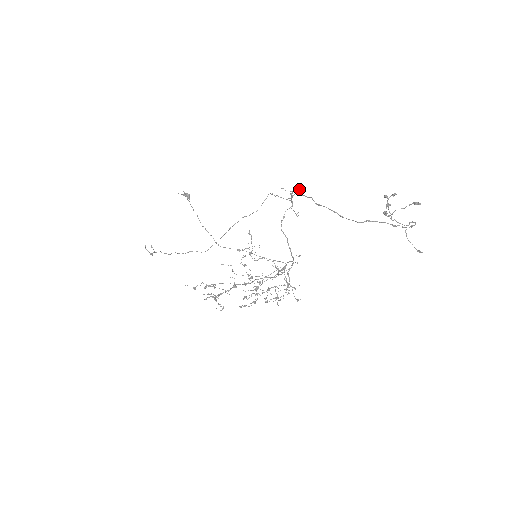
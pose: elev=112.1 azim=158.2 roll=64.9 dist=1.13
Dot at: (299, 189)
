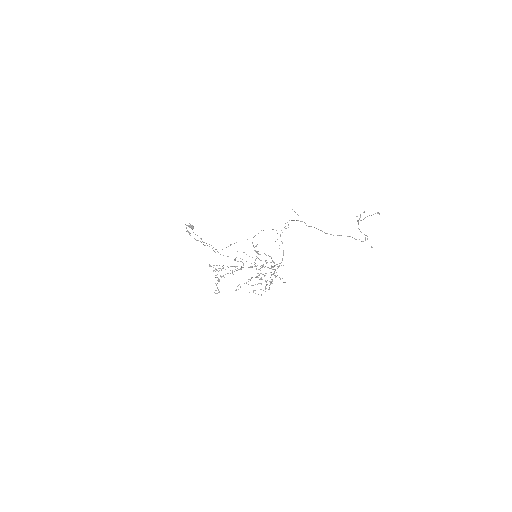
Dot at: (294, 220)
